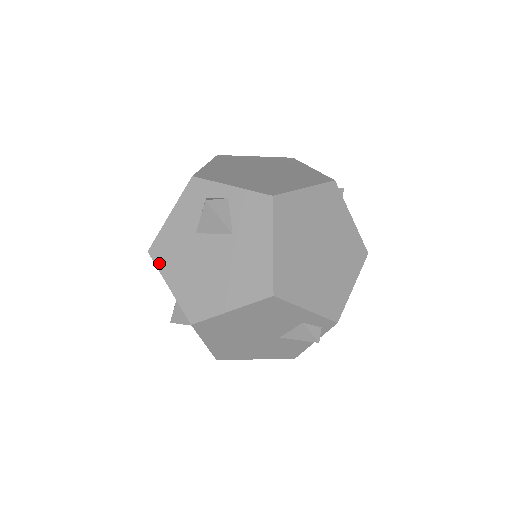
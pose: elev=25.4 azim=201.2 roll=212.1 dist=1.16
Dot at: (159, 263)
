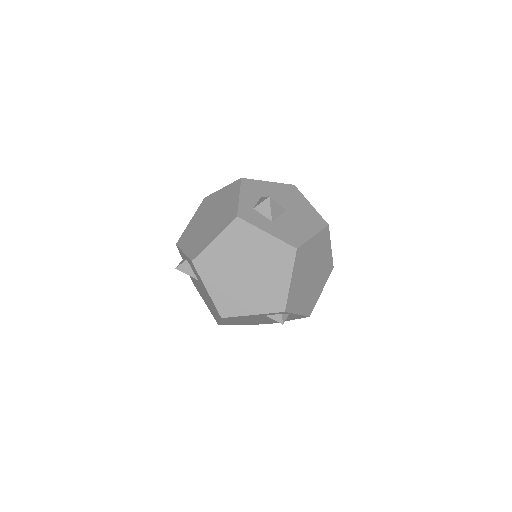
Dot at: (197, 290)
